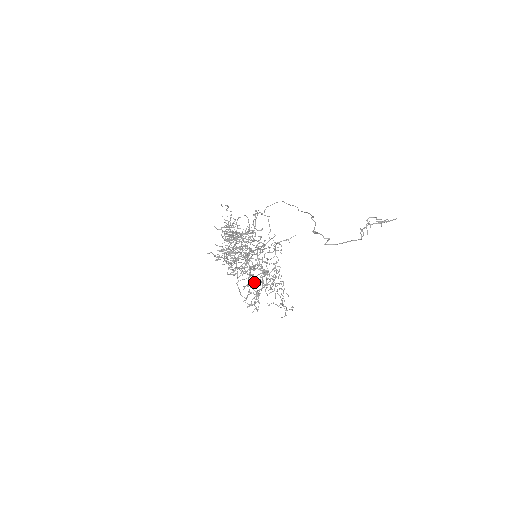
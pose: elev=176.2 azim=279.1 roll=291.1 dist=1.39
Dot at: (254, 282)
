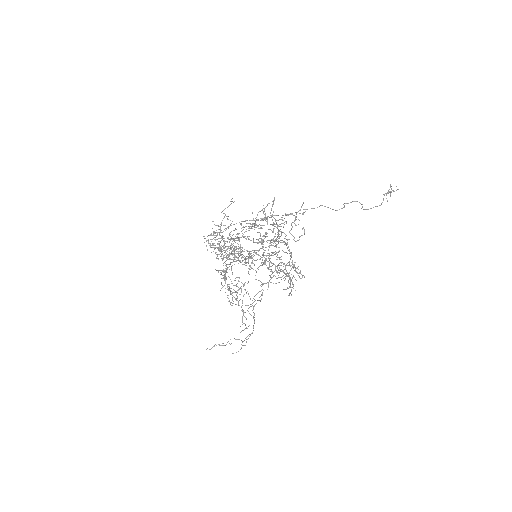
Dot at: (285, 265)
